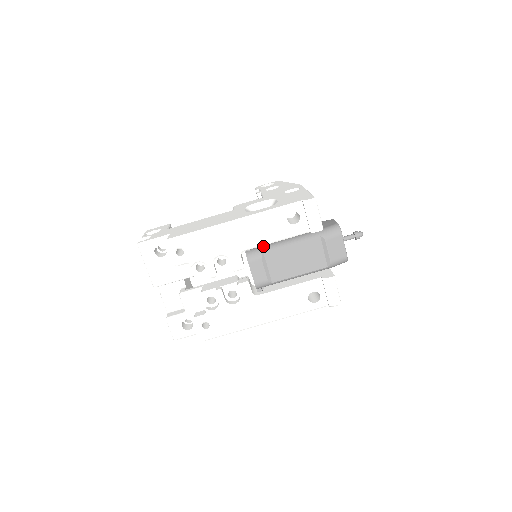
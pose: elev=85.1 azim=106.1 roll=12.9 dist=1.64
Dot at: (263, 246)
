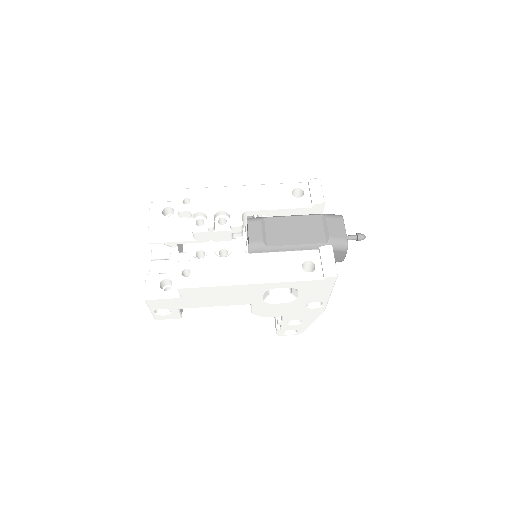
Dot at: occluded
